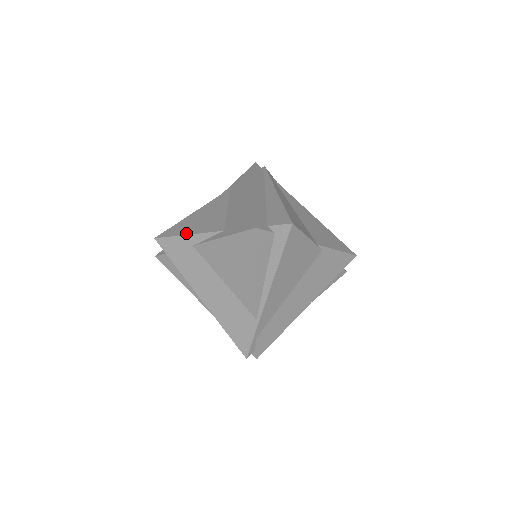
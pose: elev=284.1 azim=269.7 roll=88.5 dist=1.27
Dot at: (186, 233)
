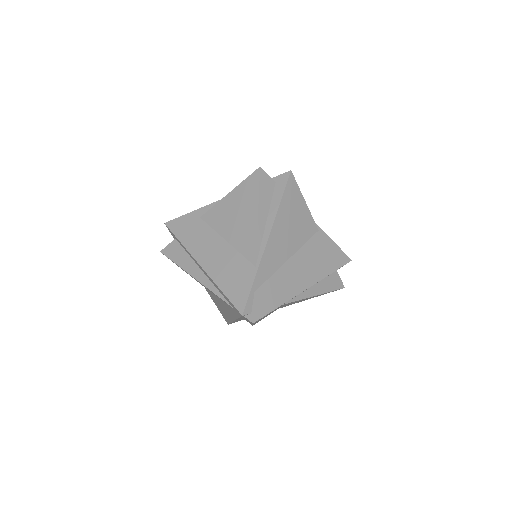
Dot at: (195, 210)
